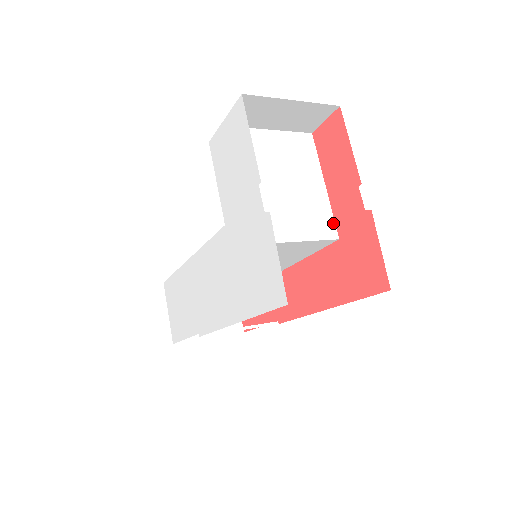
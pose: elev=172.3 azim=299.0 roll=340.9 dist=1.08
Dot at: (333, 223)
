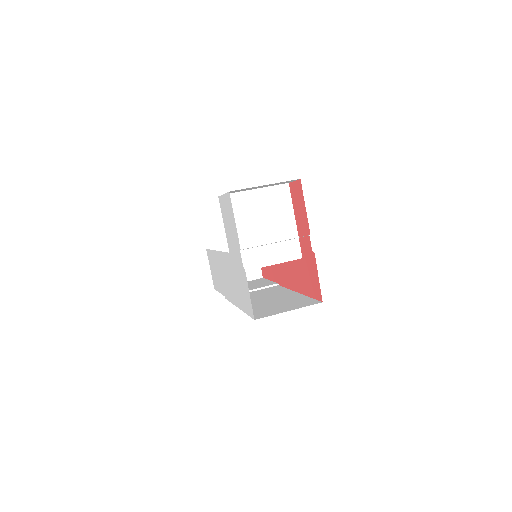
Dot at: (299, 248)
